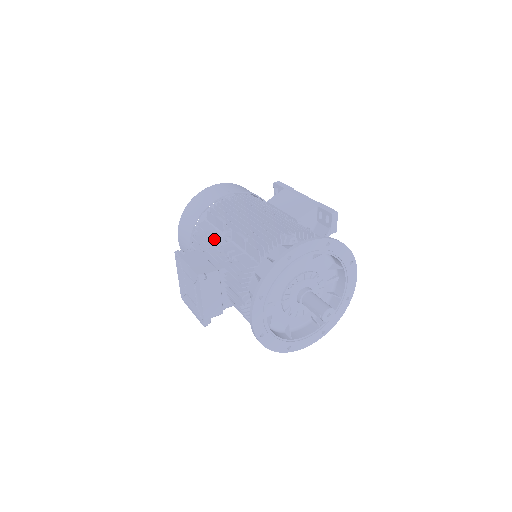
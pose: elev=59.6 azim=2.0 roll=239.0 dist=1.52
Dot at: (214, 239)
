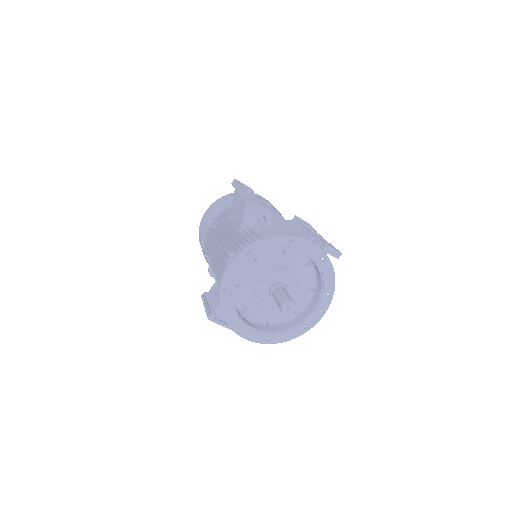
Dot at: occluded
